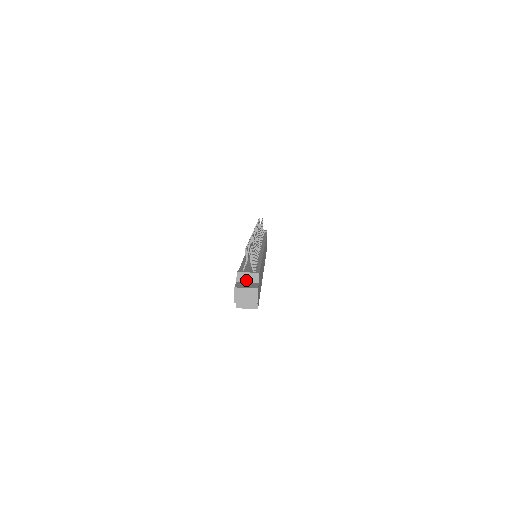
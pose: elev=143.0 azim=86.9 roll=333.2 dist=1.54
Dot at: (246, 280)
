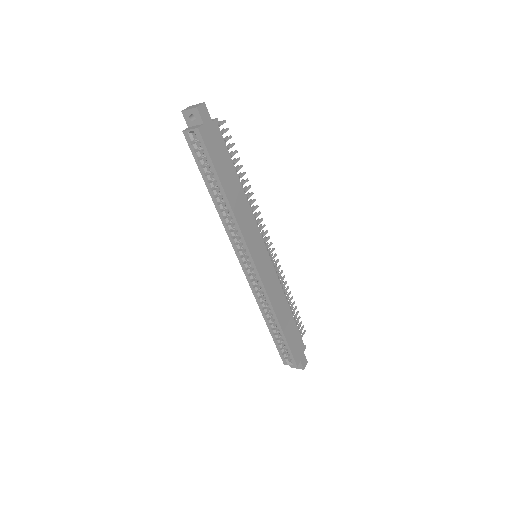
Dot at: occluded
